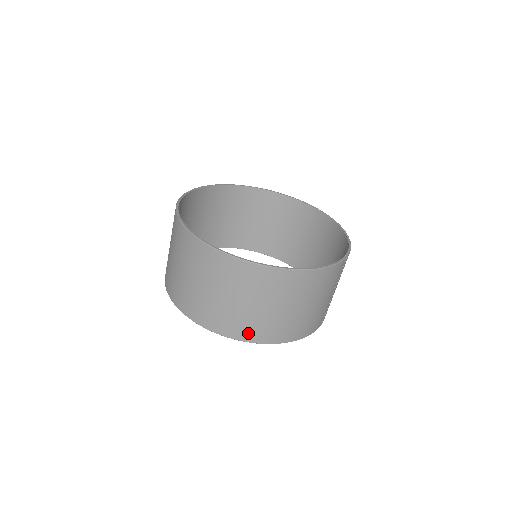
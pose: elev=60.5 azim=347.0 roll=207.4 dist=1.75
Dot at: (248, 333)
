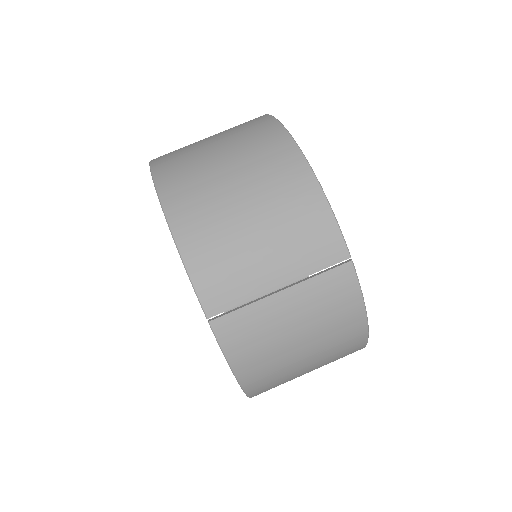
Dot at: (169, 170)
